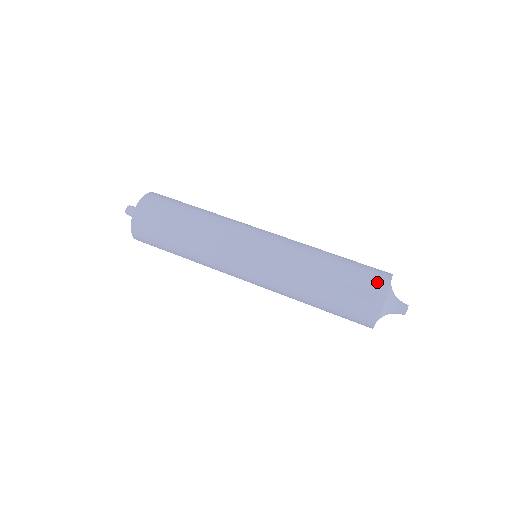
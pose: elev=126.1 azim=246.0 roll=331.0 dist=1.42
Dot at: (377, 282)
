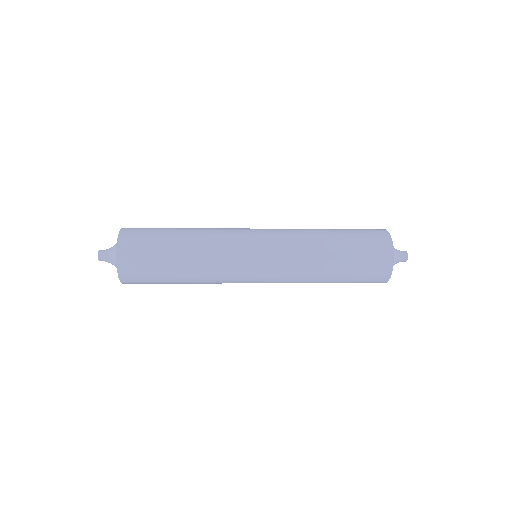
Dot at: (379, 234)
